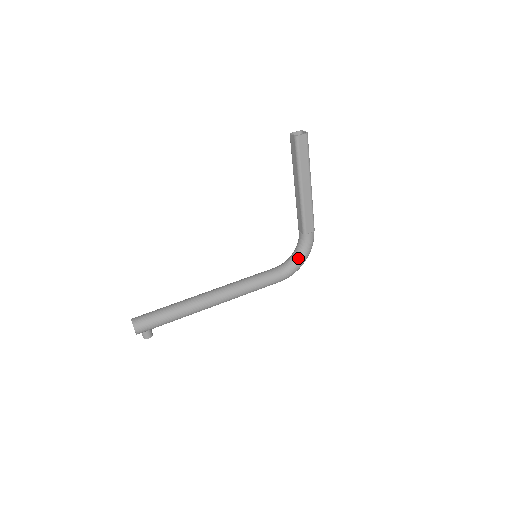
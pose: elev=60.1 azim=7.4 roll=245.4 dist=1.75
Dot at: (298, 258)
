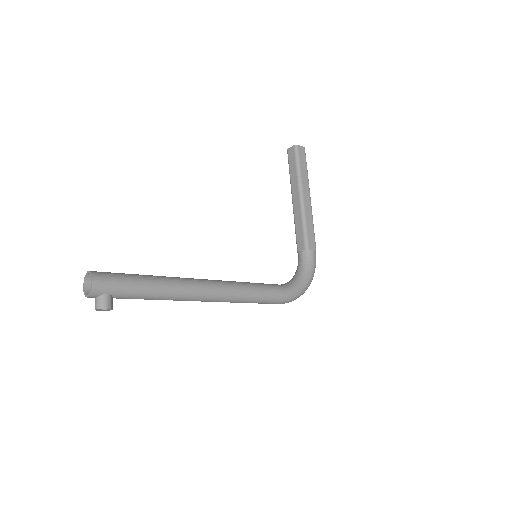
Dot at: (302, 277)
